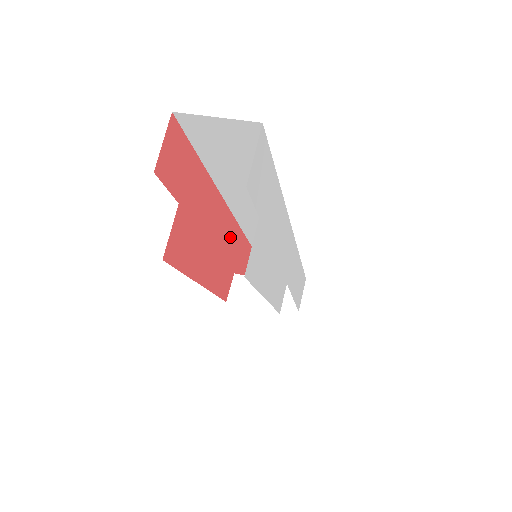
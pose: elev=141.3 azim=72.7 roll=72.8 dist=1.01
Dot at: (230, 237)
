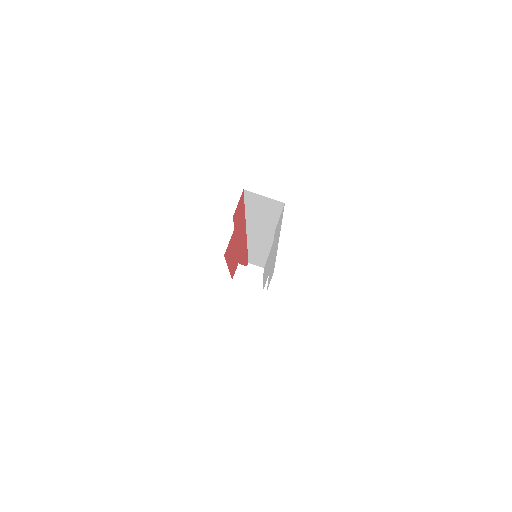
Dot at: (242, 243)
